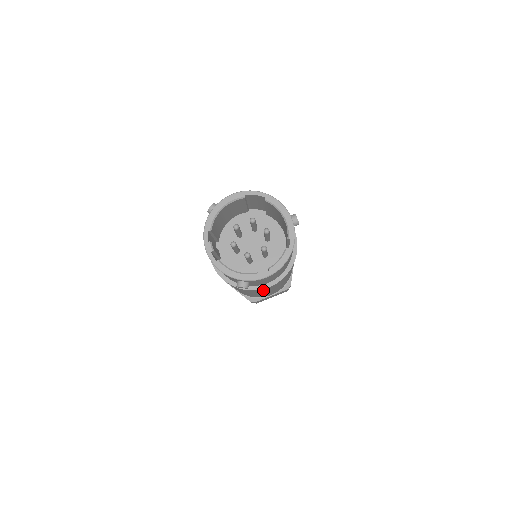
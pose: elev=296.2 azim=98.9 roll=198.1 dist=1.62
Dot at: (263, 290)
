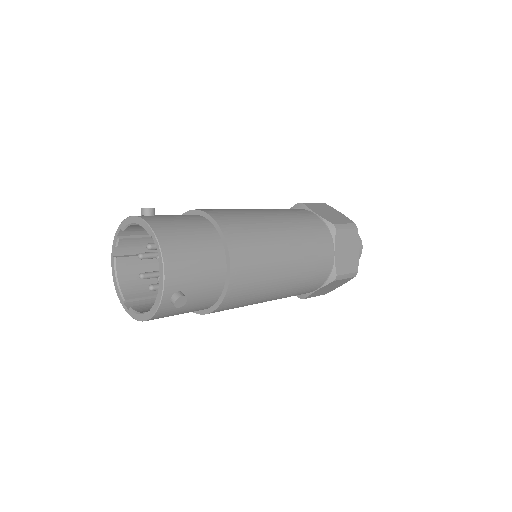
Dot at: occluded
